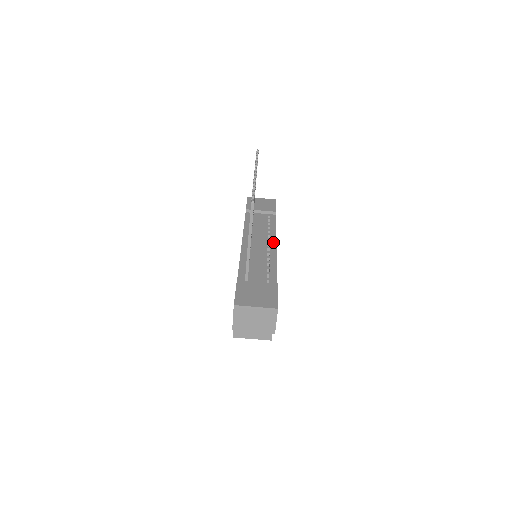
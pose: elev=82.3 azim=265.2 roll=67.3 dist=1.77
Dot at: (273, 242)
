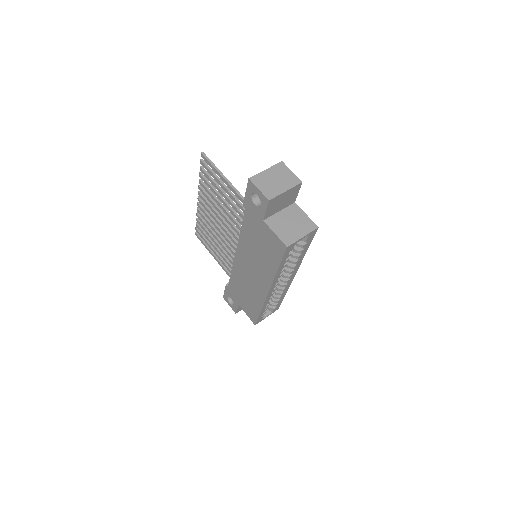
Dot at: occluded
